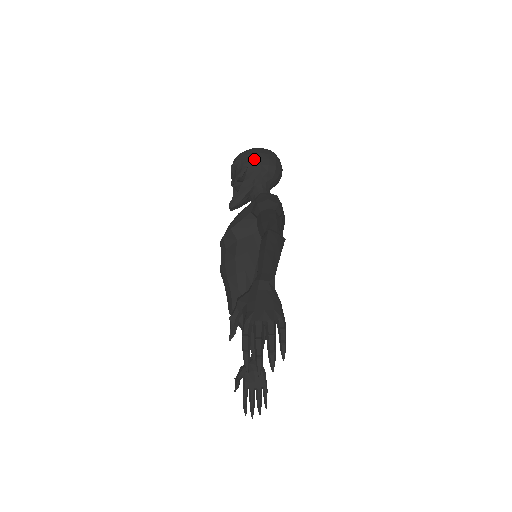
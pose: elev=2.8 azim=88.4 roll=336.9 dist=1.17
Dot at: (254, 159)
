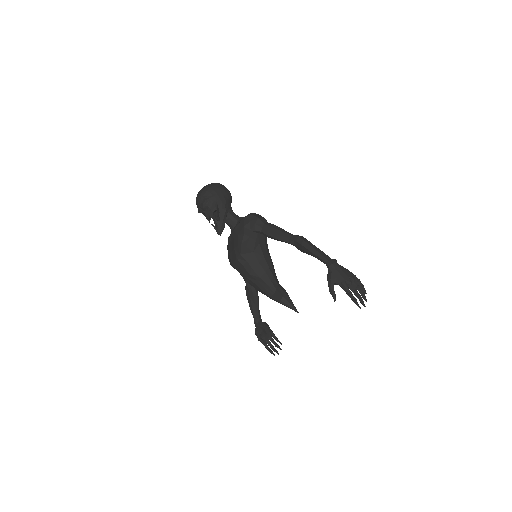
Dot at: (217, 194)
